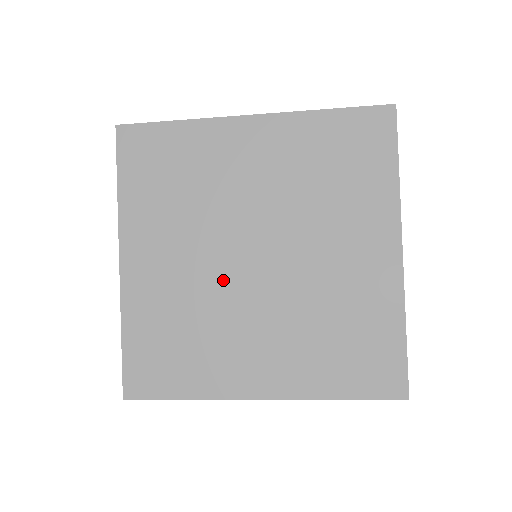
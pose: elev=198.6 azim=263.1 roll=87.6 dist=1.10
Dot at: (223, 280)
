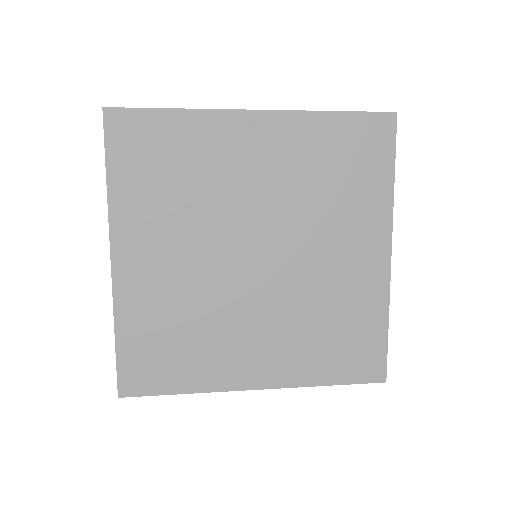
Dot at: (223, 280)
